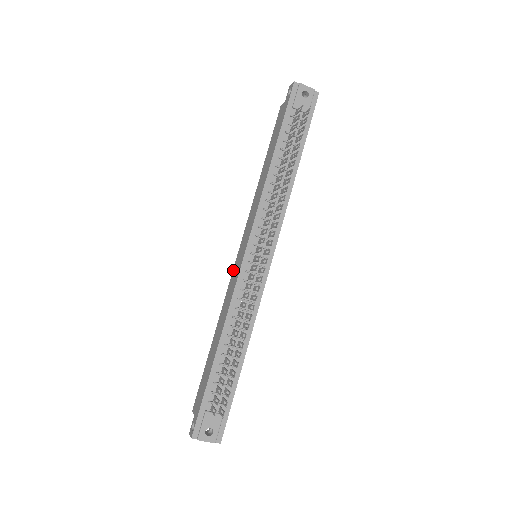
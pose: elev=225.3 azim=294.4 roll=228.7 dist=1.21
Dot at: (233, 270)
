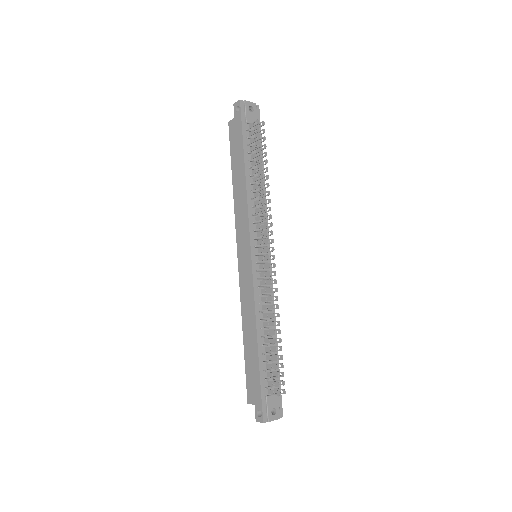
Dot at: (239, 274)
